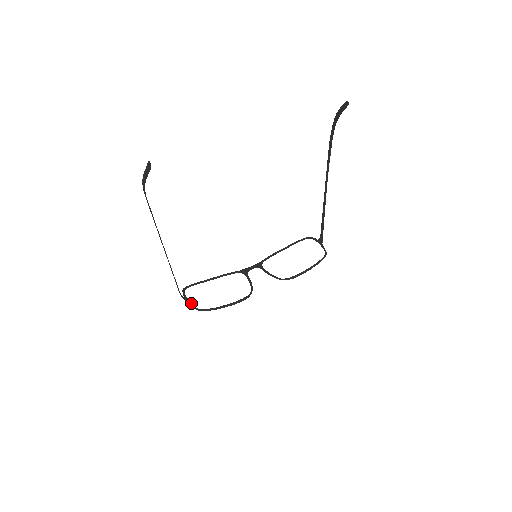
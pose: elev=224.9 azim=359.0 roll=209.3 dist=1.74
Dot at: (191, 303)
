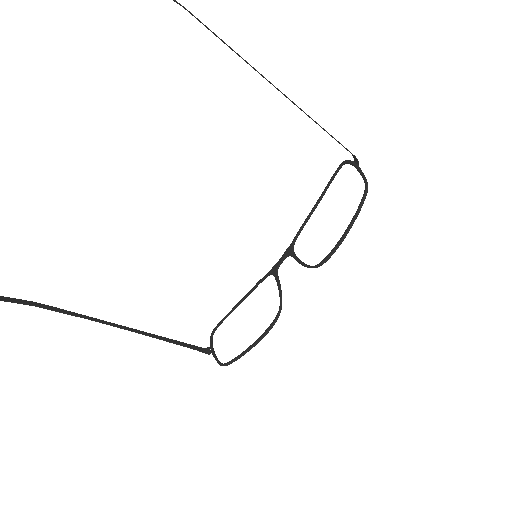
Dot at: (215, 357)
